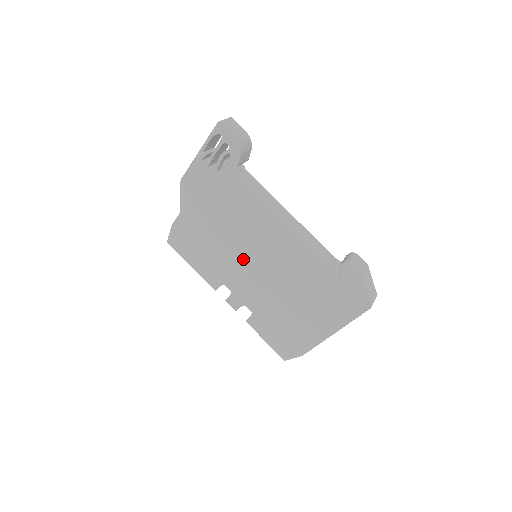
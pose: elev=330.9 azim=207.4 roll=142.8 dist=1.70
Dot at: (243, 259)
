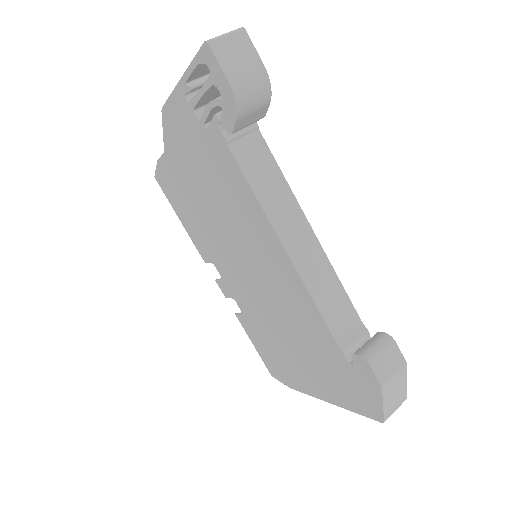
Dot at: (235, 255)
